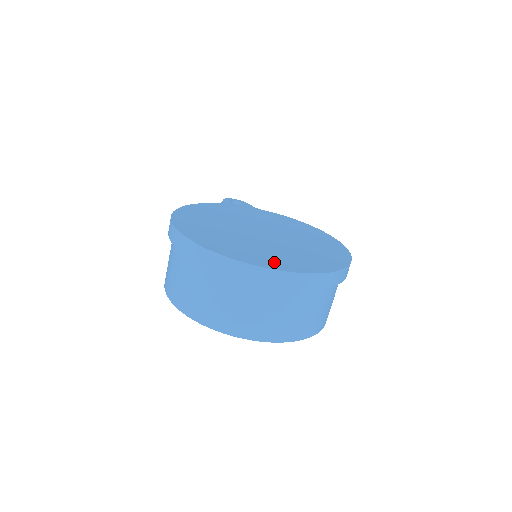
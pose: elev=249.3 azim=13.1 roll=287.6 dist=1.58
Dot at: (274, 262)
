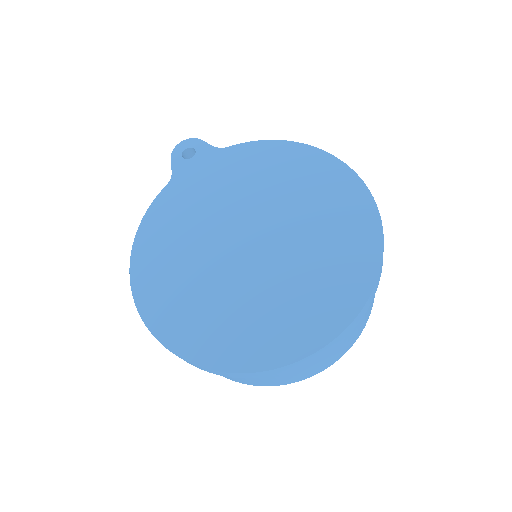
Dot at: (286, 338)
